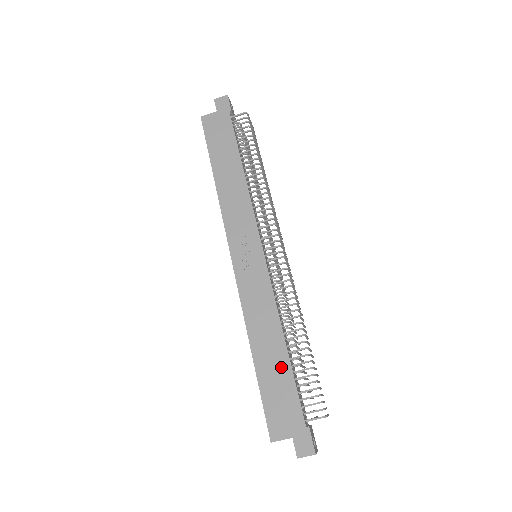
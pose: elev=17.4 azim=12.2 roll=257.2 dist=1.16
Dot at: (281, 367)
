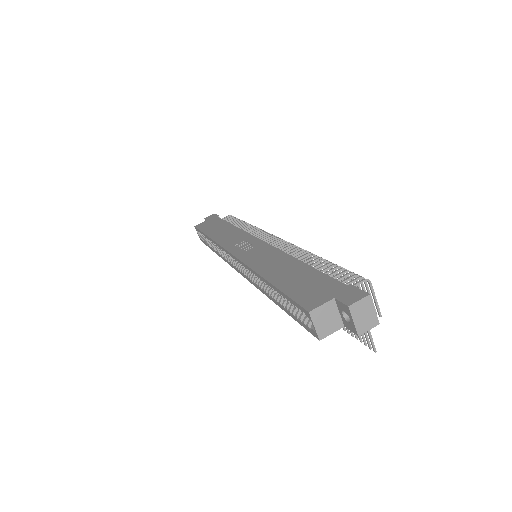
Dot at: (300, 271)
